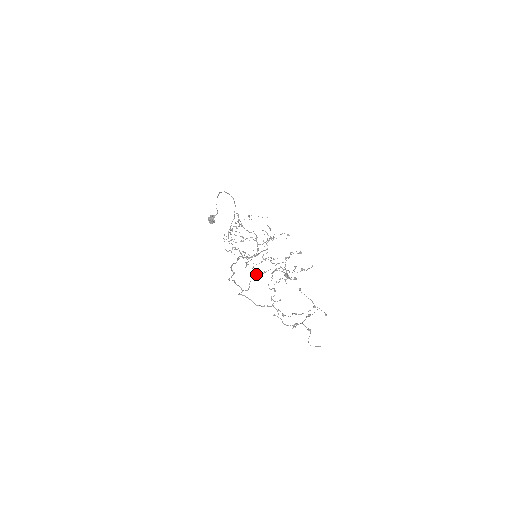
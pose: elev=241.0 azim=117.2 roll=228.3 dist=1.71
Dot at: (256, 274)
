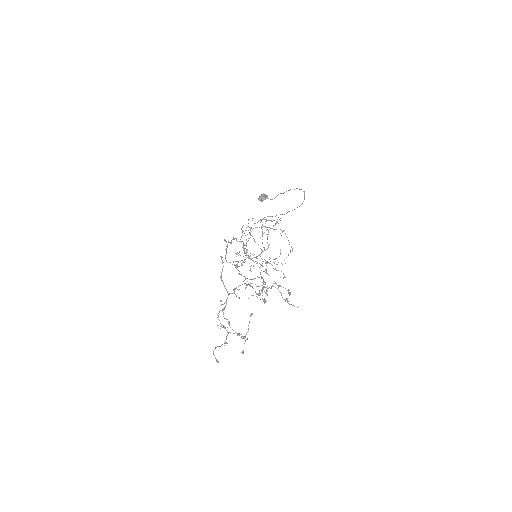
Dot at: occluded
